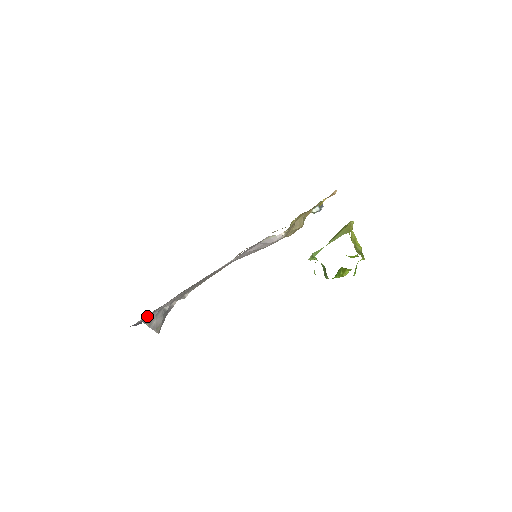
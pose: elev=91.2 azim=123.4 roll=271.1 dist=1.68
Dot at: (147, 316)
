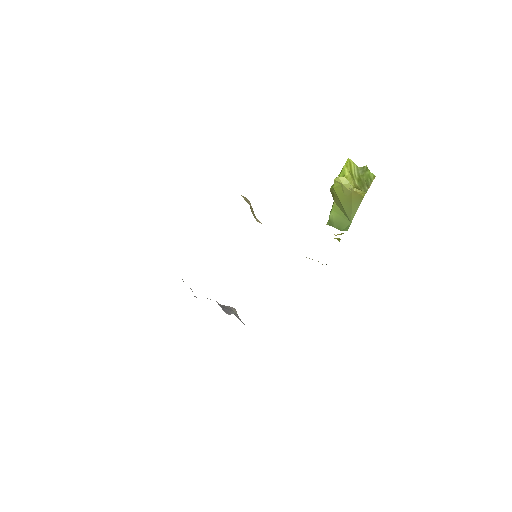
Dot at: occluded
